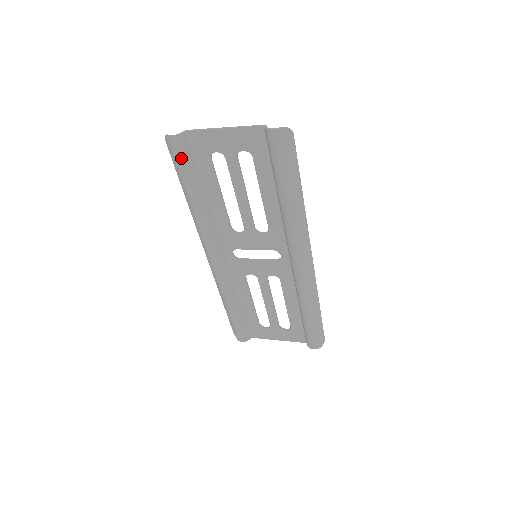
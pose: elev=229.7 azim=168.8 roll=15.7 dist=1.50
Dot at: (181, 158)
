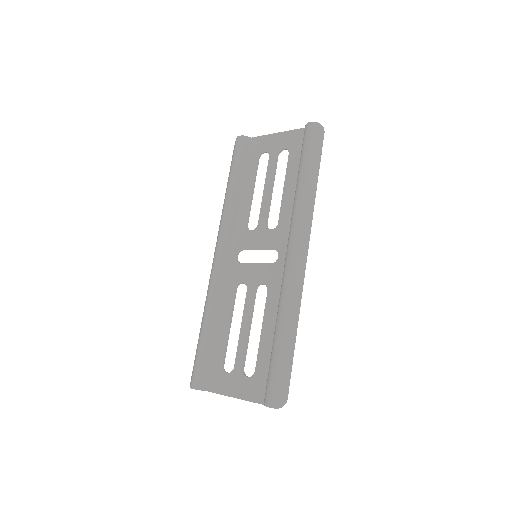
Dot at: (238, 153)
